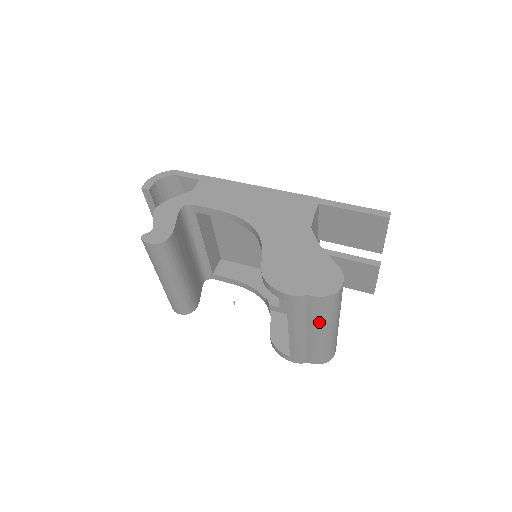
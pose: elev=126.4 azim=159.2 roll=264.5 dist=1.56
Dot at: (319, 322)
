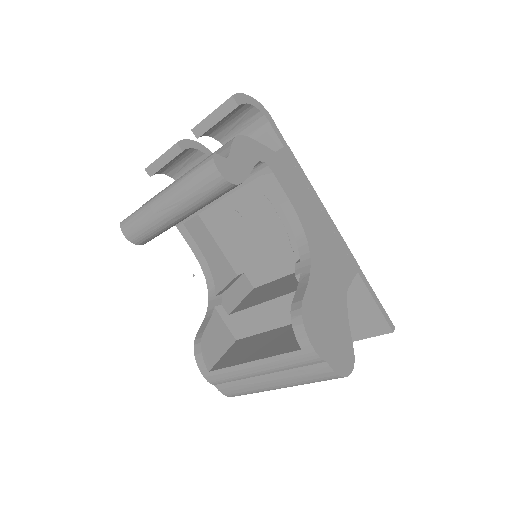
Dot at: (292, 379)
